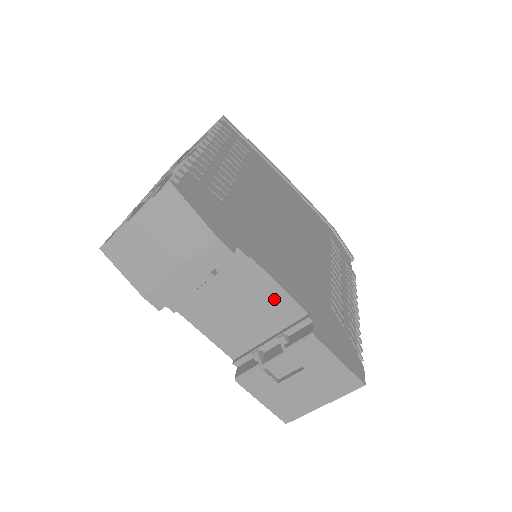
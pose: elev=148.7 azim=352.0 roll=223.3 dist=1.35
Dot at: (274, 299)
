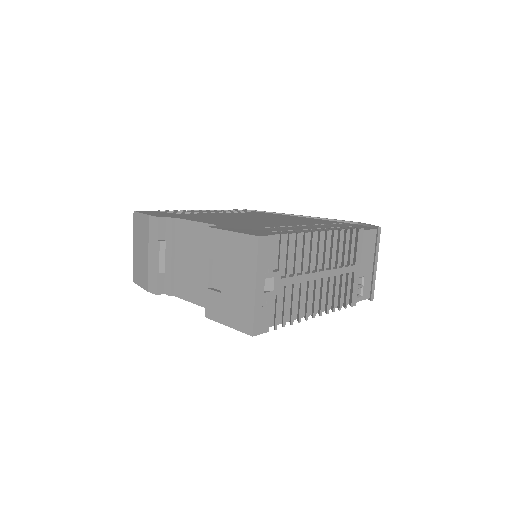
Dot at: (200, 234)
